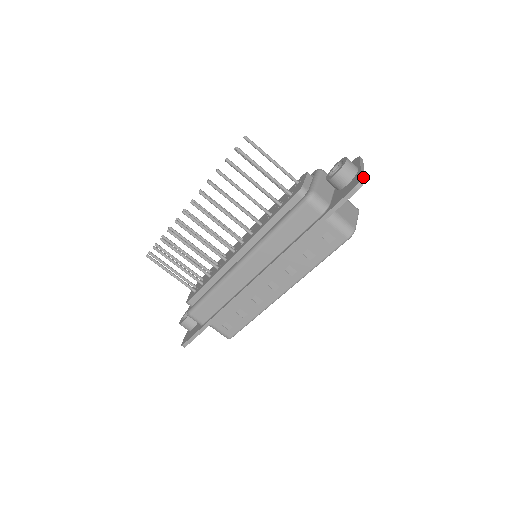
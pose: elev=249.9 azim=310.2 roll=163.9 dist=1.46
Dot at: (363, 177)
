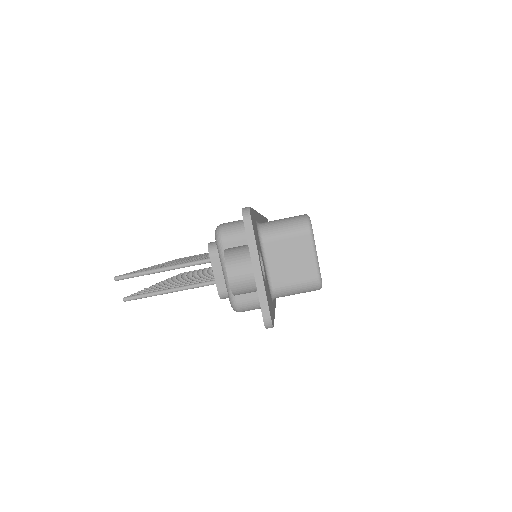
Dot at: (265, 306)
